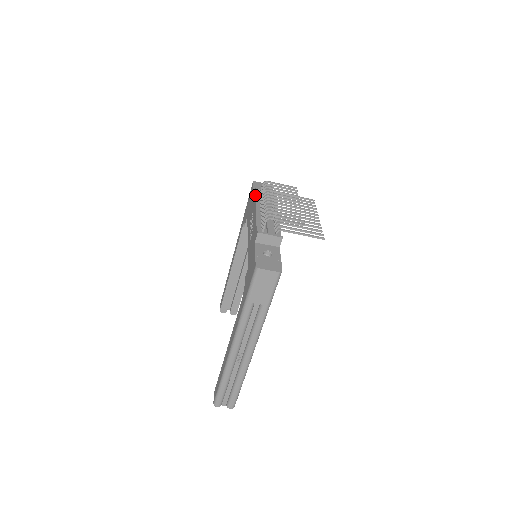
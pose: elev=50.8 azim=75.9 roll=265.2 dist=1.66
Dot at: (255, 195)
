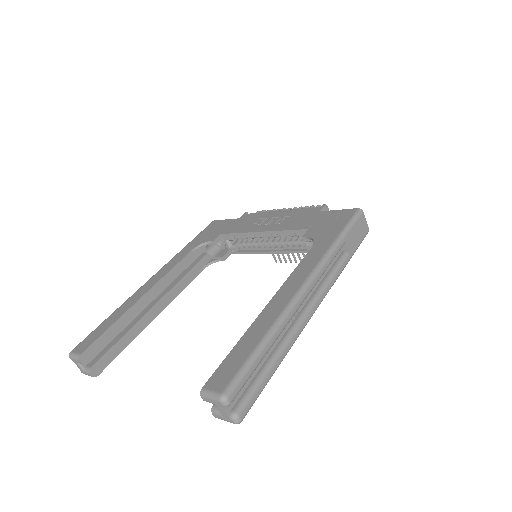
Dot at: (253, 213)
